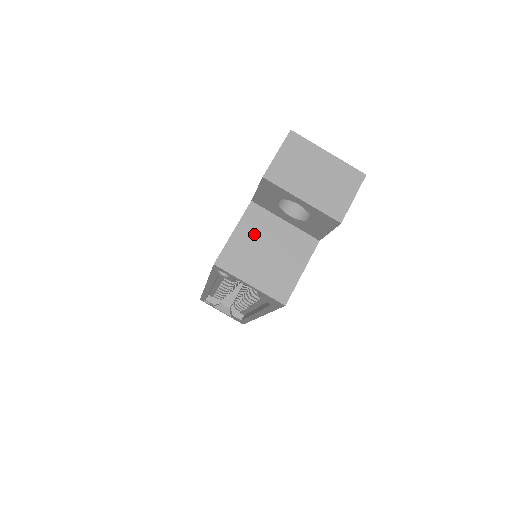
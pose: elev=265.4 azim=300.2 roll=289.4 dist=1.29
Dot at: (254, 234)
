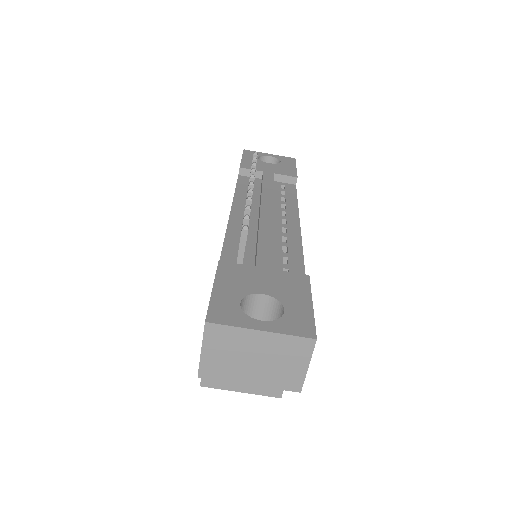
Dot at: occluded
